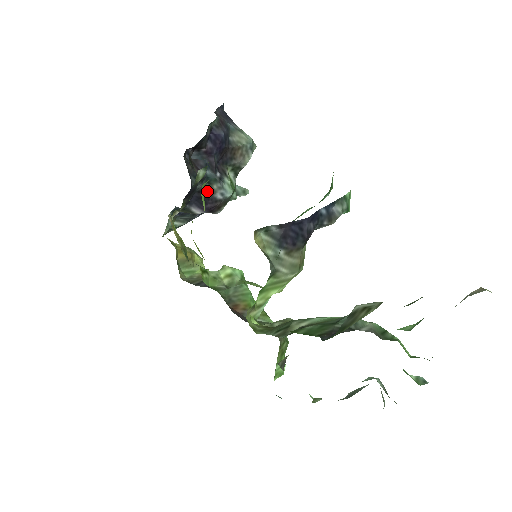
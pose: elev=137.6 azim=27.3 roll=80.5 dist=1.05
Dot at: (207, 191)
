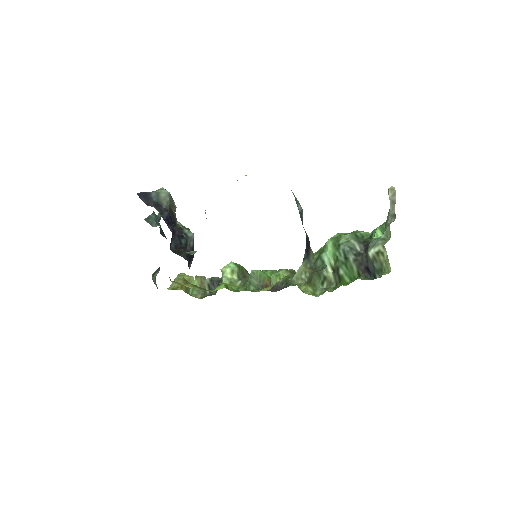
Dot at: (188, 250)
